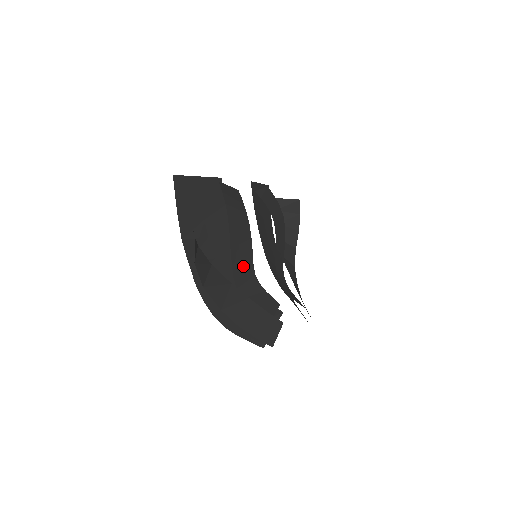
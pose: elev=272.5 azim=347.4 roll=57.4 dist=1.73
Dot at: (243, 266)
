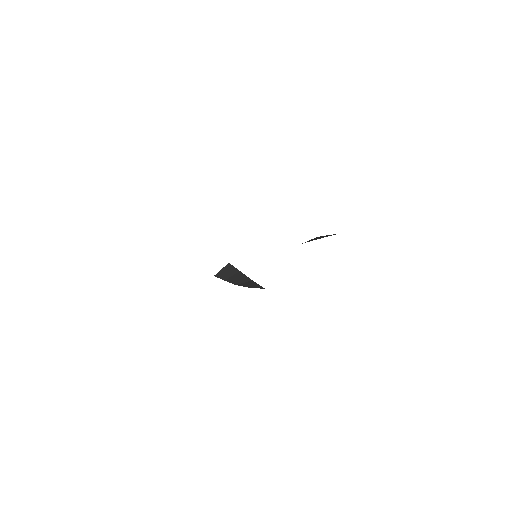
Dot at: occluded
